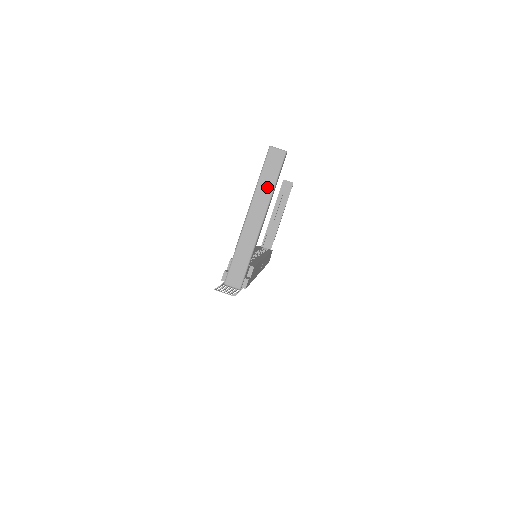
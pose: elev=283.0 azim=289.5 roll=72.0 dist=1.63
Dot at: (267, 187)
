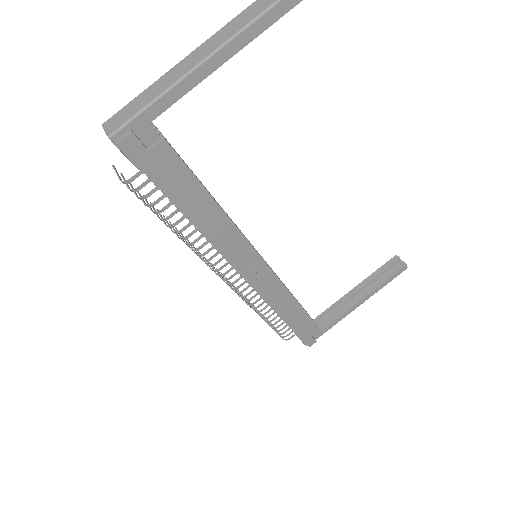
Dot at: (249, 15)
